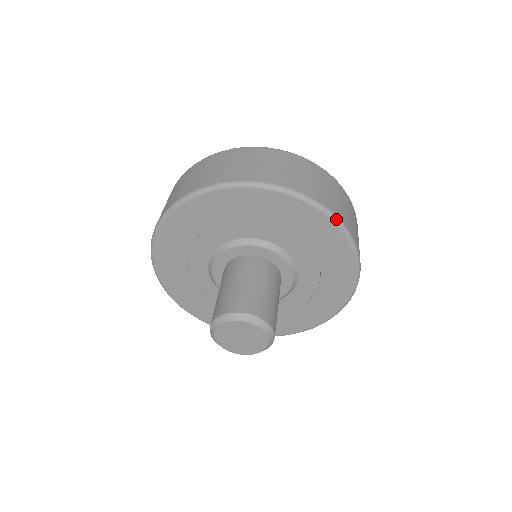
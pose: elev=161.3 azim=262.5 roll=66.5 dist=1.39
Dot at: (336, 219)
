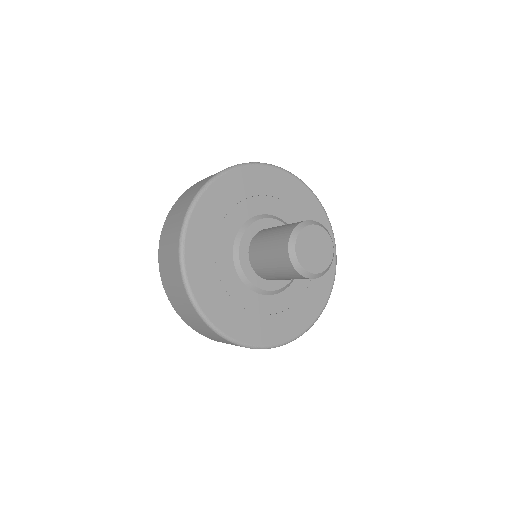
Dot at: occluded
